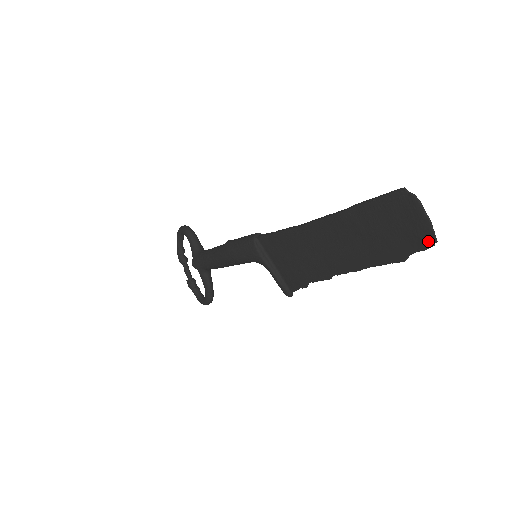
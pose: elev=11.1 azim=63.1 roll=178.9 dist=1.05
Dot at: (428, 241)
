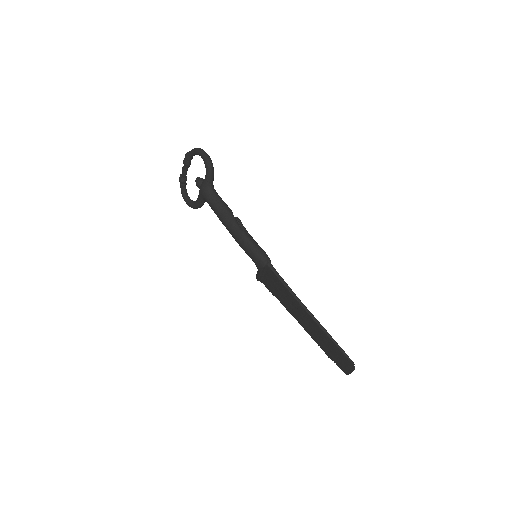
Dot at: (344, 371)
